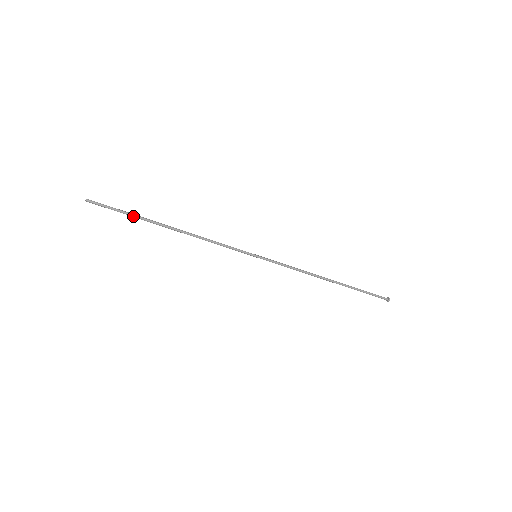
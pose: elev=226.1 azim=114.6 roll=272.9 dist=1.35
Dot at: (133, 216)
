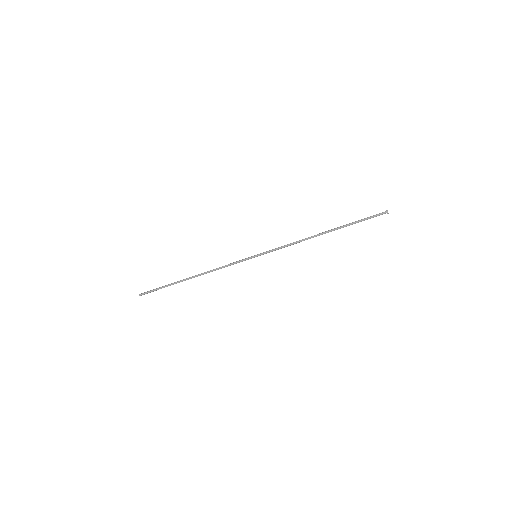
Dot at: occluded
